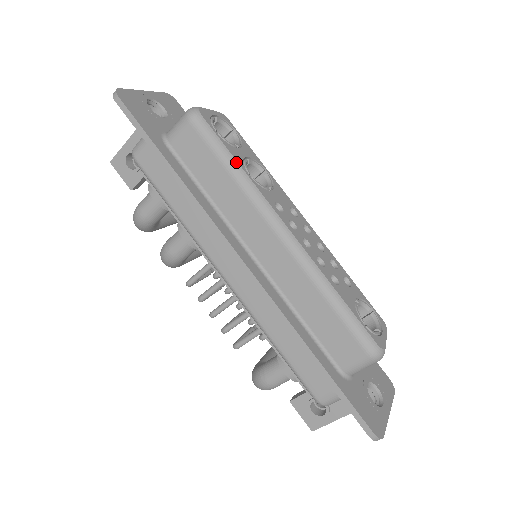
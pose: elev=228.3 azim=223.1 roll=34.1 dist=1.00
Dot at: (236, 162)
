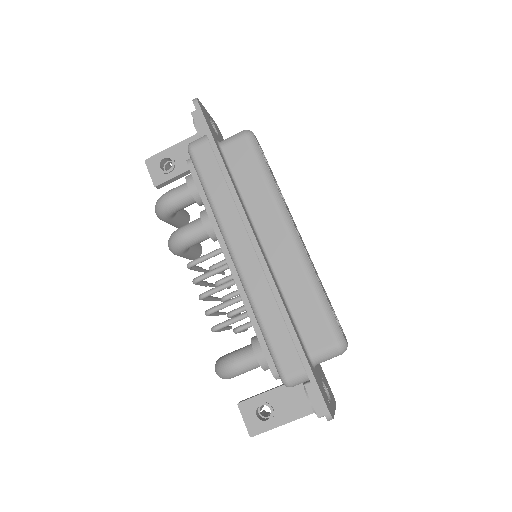
Dot at: (271, 174)
